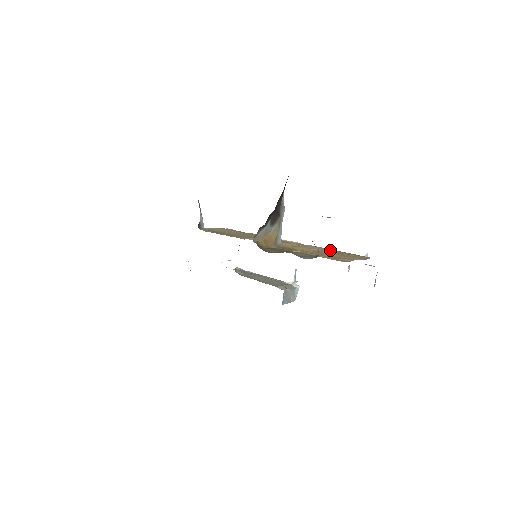
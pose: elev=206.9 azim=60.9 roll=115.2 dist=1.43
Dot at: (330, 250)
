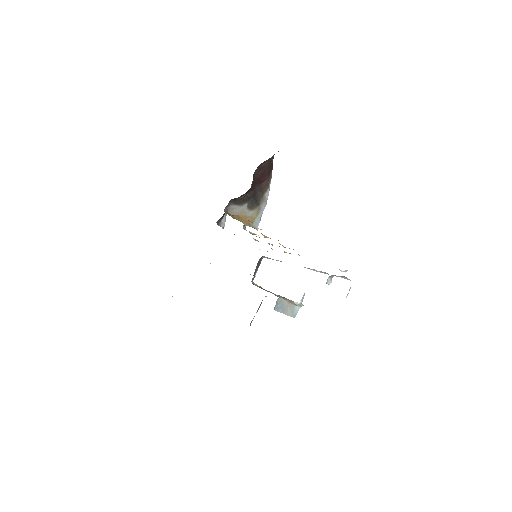
Dot at: occluded
